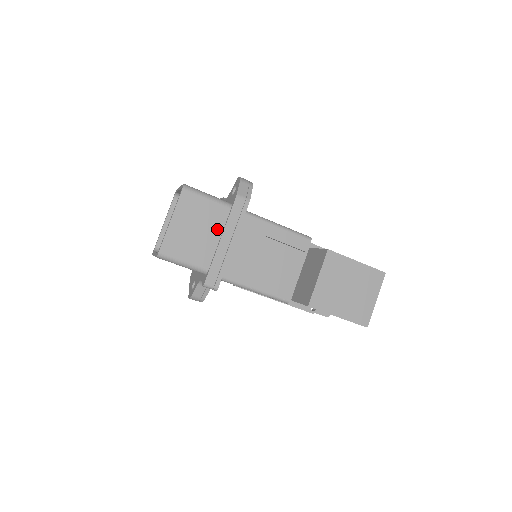
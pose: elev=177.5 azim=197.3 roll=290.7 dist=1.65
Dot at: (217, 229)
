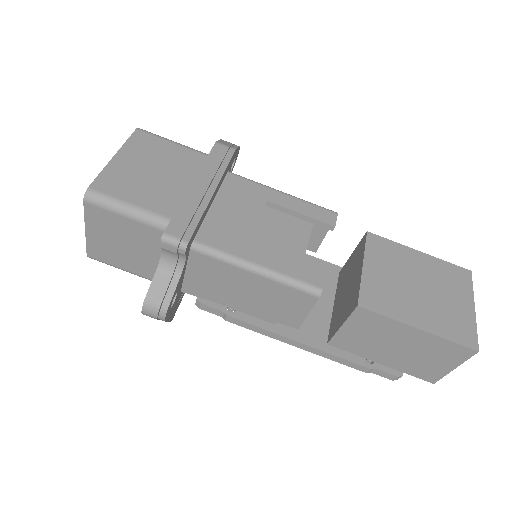
Dot at: (187, 174)
